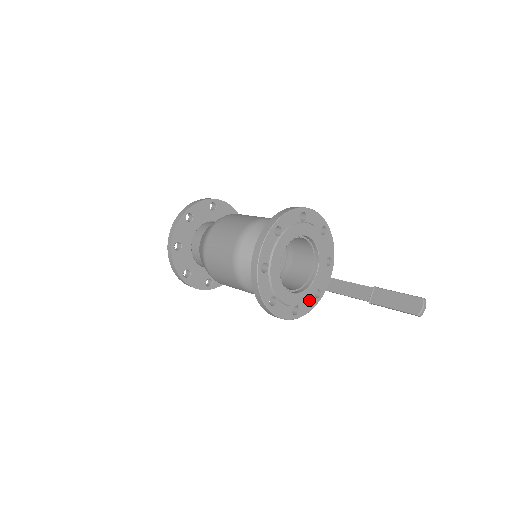
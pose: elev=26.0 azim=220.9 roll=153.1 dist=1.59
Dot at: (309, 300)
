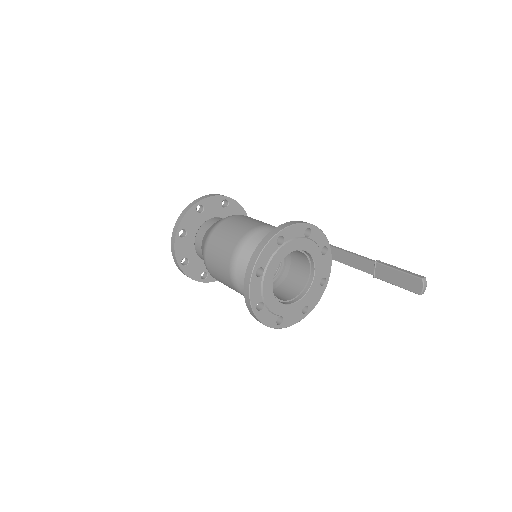
Dot at: (316, 293)
